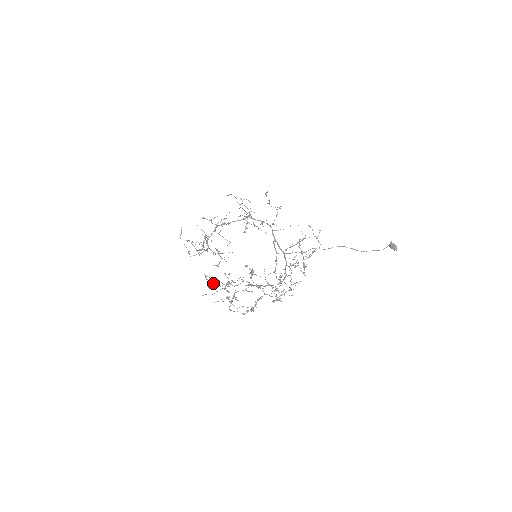
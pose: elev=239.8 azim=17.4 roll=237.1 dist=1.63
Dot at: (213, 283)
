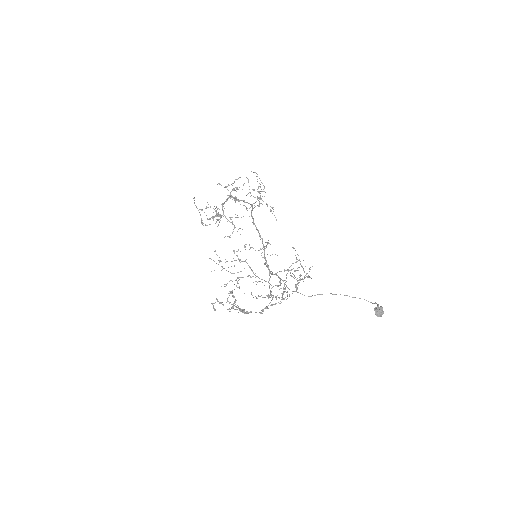
Dot at: occluded
